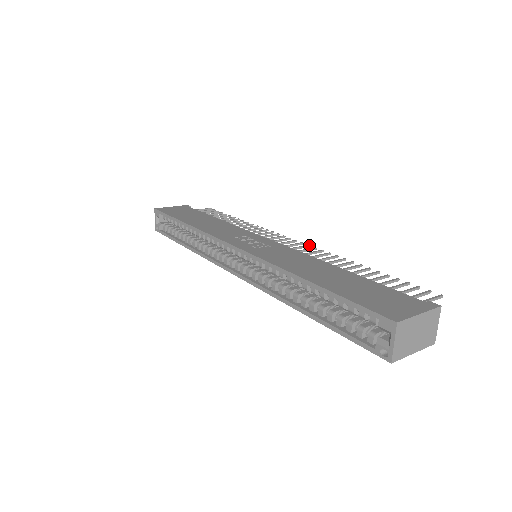
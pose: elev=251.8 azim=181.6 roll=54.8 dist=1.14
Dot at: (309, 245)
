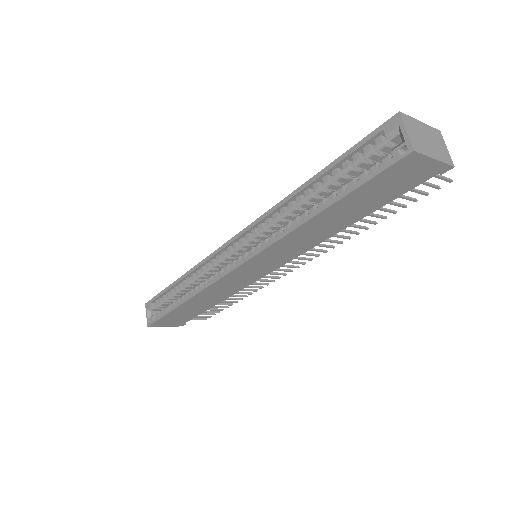
Dot at: occluded
